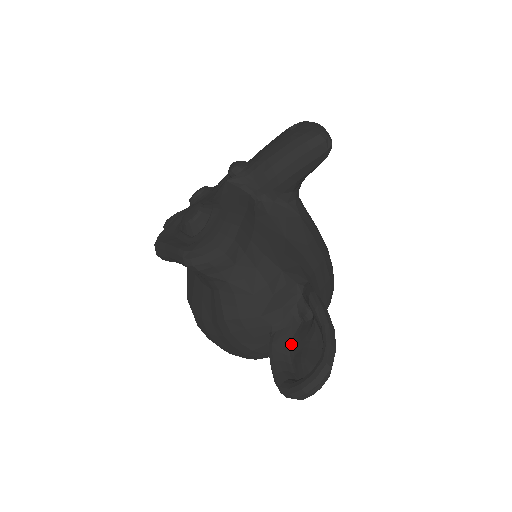
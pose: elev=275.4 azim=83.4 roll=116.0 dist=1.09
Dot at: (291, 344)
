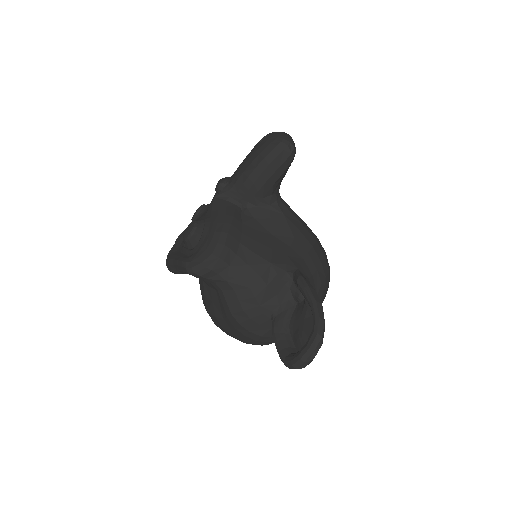
Dot at: (290, 324)
